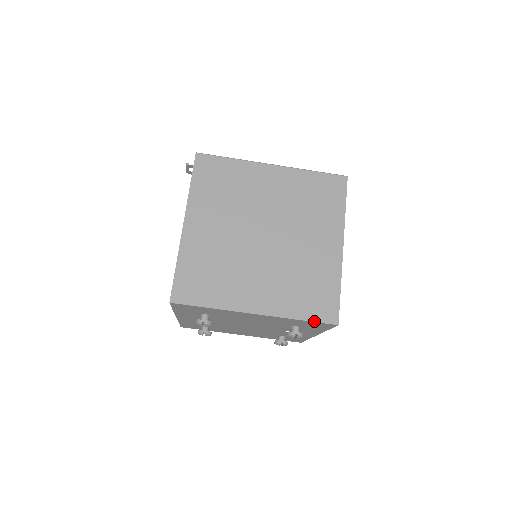
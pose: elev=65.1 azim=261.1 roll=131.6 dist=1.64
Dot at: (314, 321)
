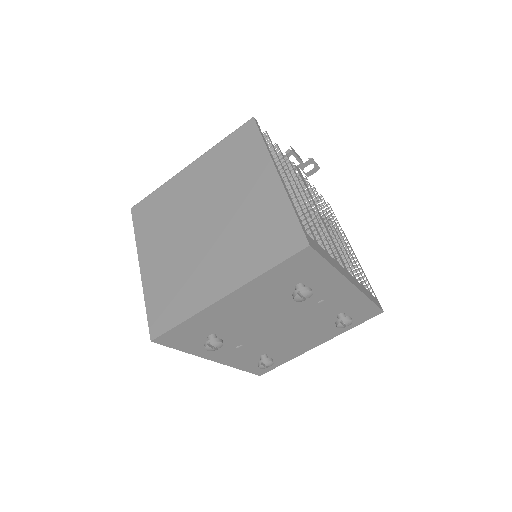
Dot at: (283, 261)
